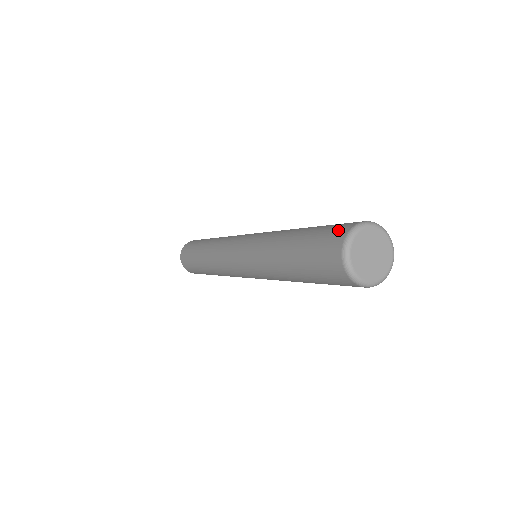
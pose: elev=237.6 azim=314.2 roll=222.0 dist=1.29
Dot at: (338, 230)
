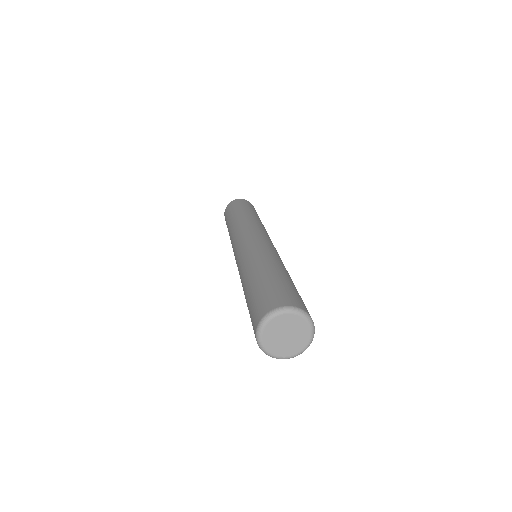
Dot at: (254, 318)
